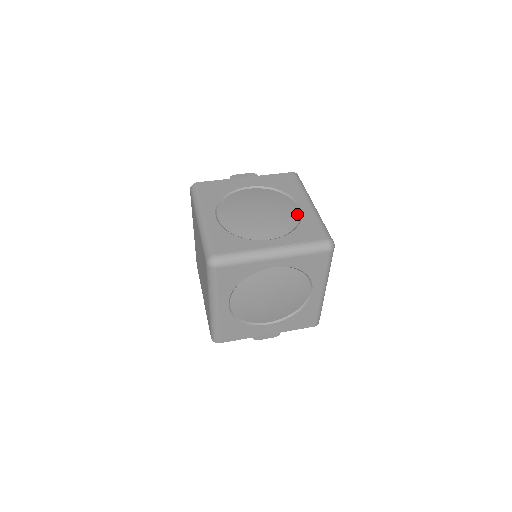
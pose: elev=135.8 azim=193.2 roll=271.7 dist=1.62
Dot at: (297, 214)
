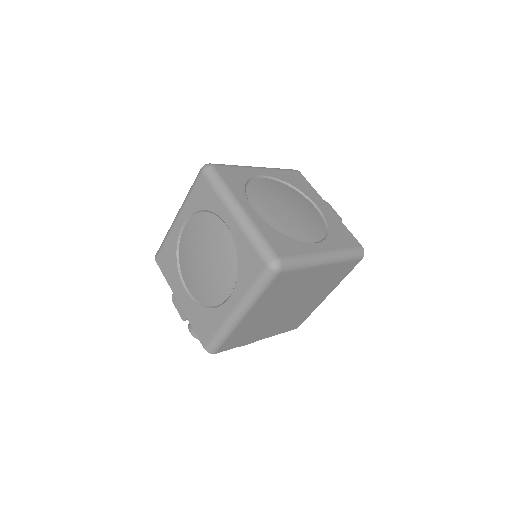
Dot at: (303, 239)
